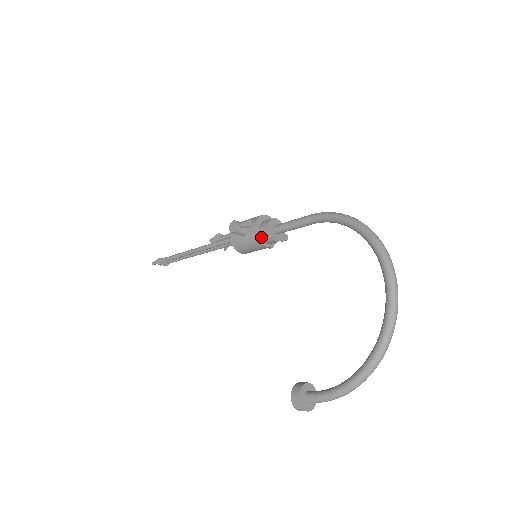
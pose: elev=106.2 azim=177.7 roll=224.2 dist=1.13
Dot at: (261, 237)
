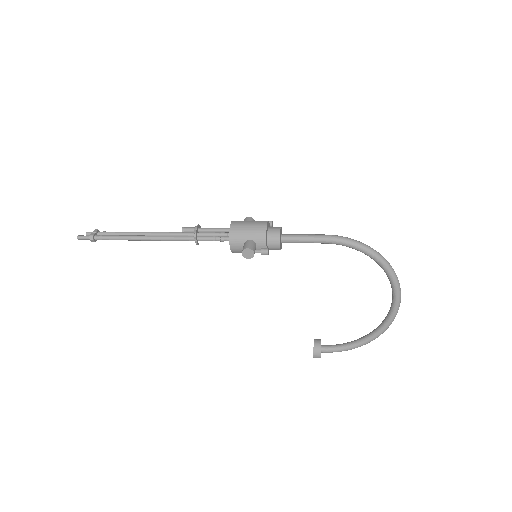
Dot at: occluded
